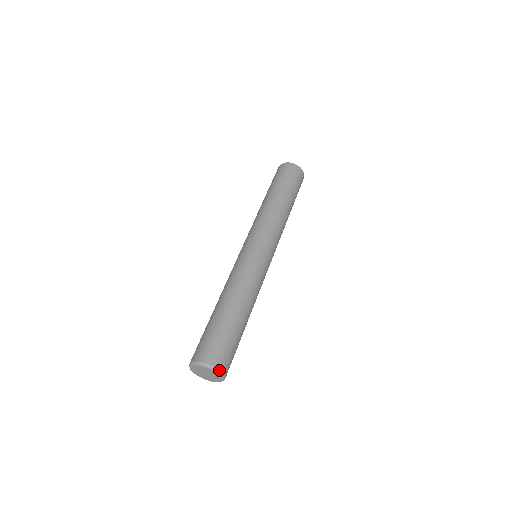
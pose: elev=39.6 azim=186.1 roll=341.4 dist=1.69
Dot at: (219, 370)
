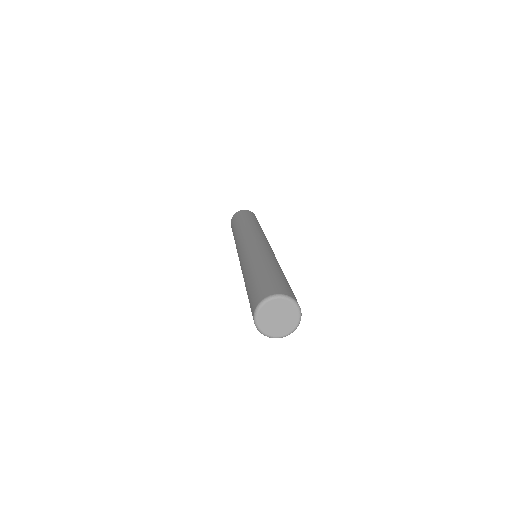
Dot at: (299, 306)
